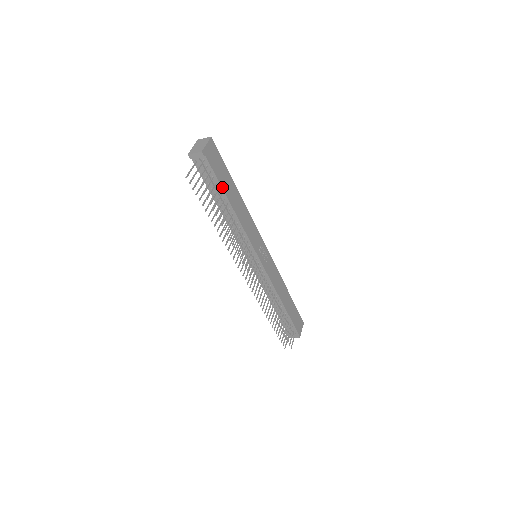
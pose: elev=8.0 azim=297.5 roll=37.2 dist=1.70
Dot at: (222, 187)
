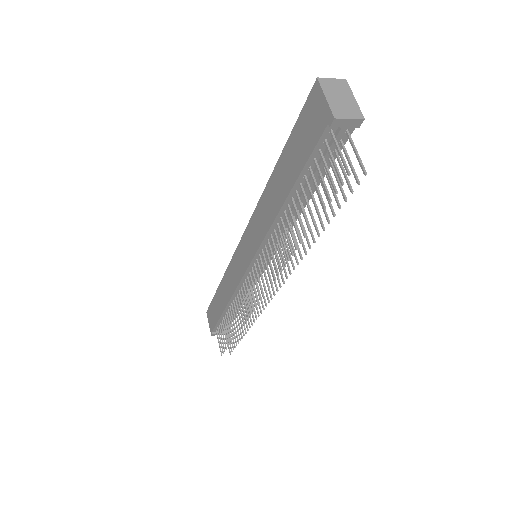
Dot at: (324, 174)
